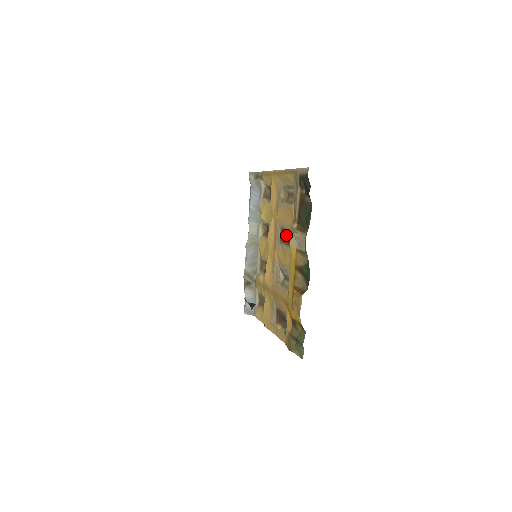
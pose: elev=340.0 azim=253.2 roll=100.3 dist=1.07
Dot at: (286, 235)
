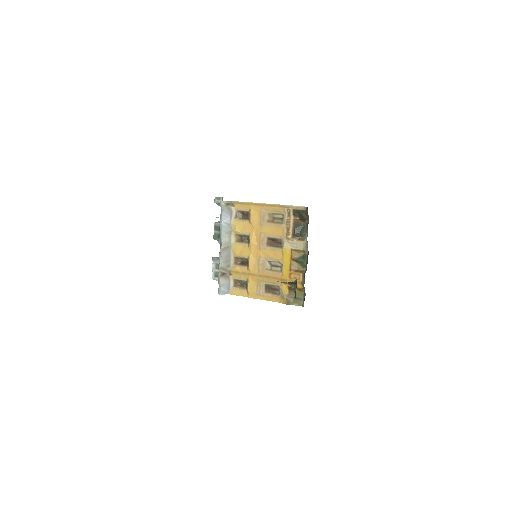
Dot at: (273, 241)
